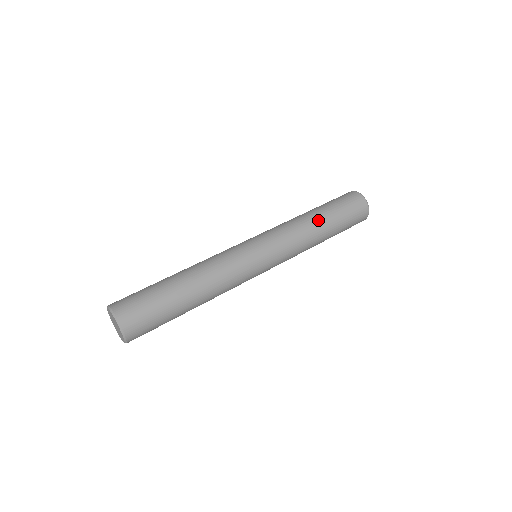
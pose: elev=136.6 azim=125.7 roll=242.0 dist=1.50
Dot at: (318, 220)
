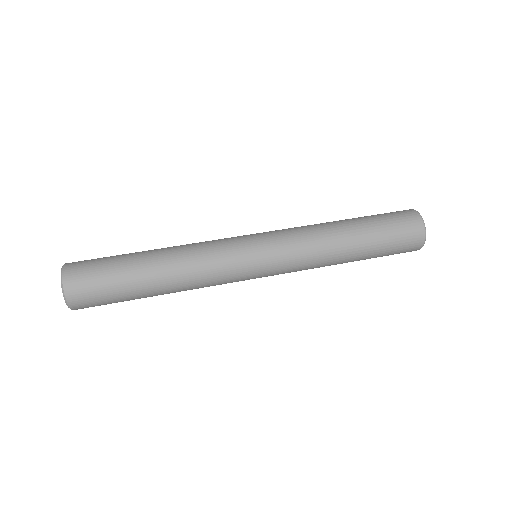
Dot at: (347, 236)
